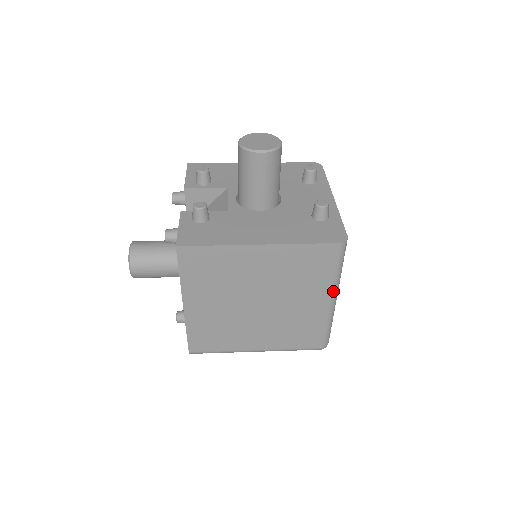
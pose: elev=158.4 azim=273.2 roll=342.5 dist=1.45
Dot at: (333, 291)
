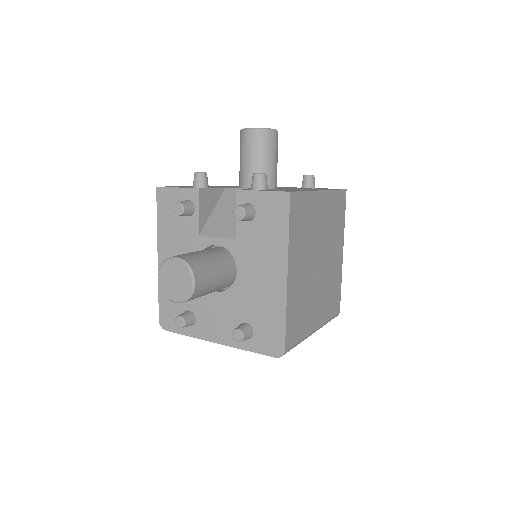
Dot at: (343, 241)
